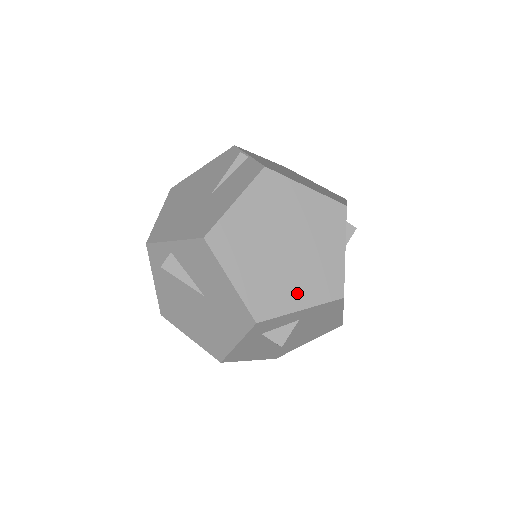
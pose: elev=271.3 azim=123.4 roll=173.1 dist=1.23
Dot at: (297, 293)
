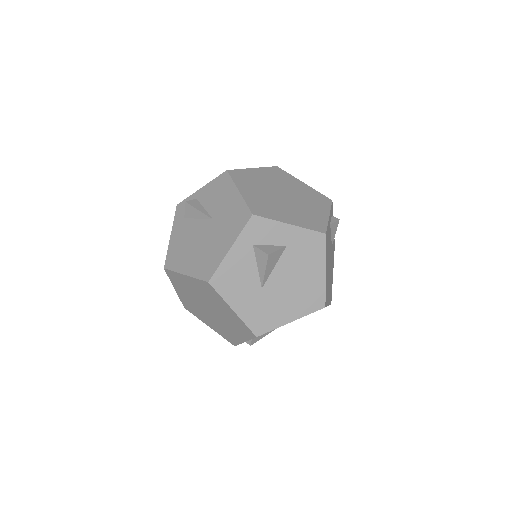
Dot at: (288, 216)
